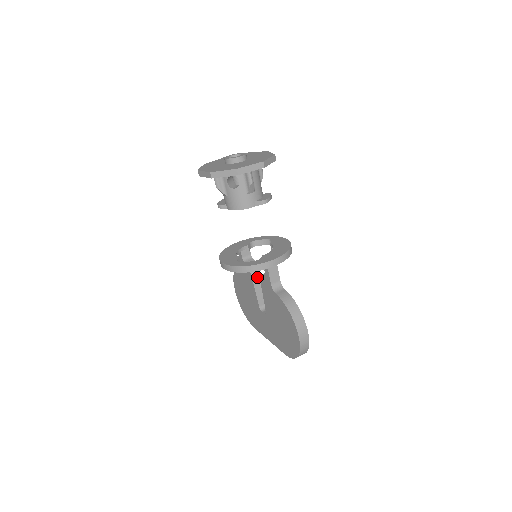
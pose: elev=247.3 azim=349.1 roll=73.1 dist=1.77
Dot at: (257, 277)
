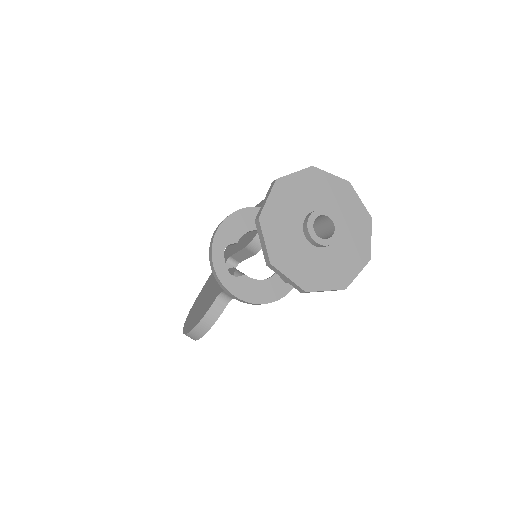
Dot at: (250, 252)
